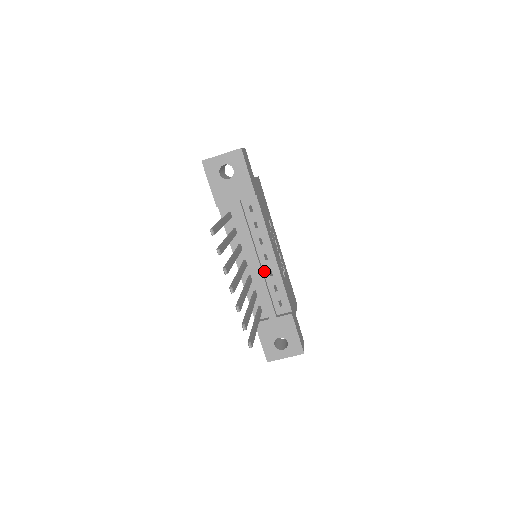
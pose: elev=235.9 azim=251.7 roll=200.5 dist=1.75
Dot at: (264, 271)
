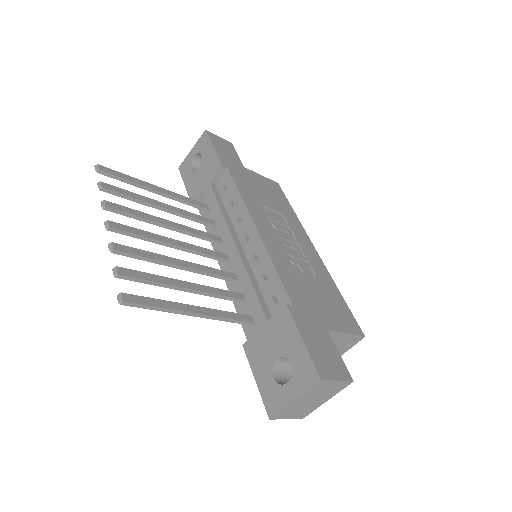
Dot at: (248, 258)
